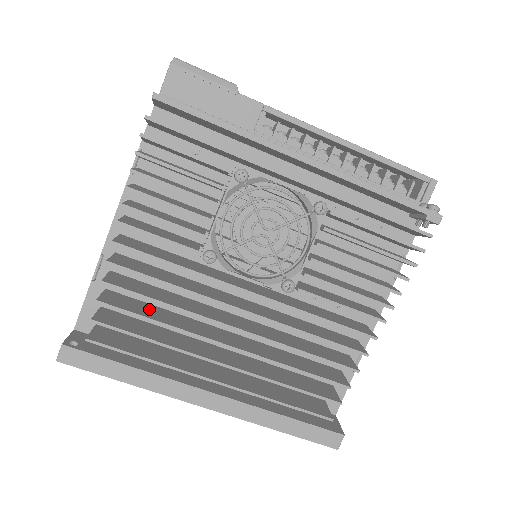
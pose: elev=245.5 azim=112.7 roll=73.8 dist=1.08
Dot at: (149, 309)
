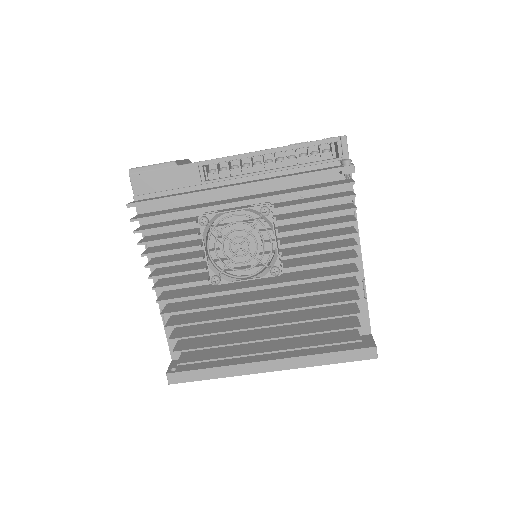
Dot at: (204, 328)
